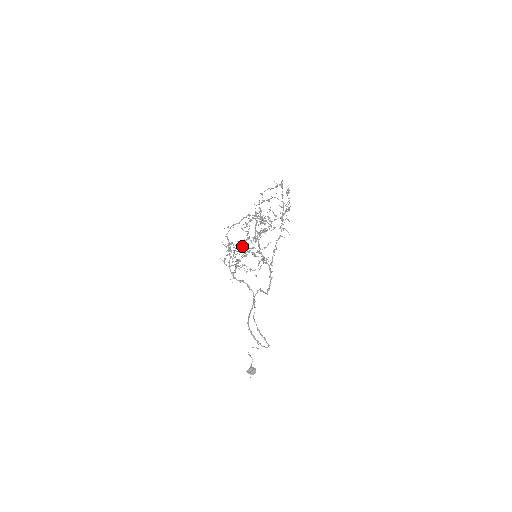
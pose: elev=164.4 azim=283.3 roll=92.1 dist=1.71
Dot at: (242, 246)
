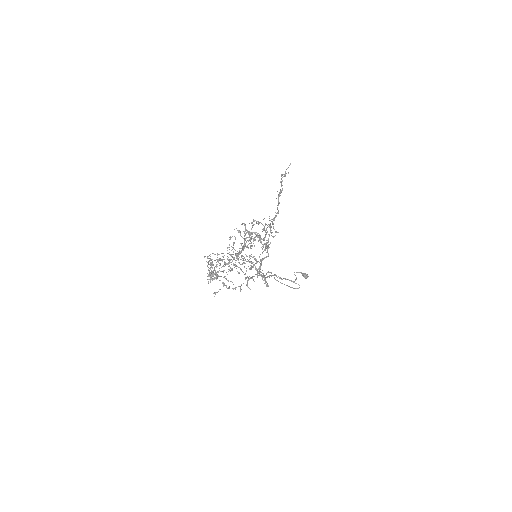
Dot at: occluded
